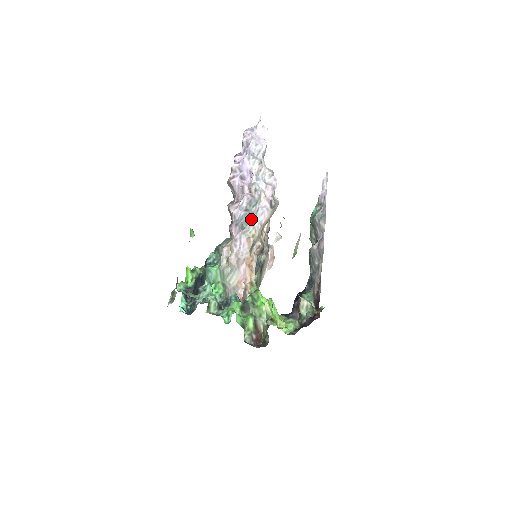
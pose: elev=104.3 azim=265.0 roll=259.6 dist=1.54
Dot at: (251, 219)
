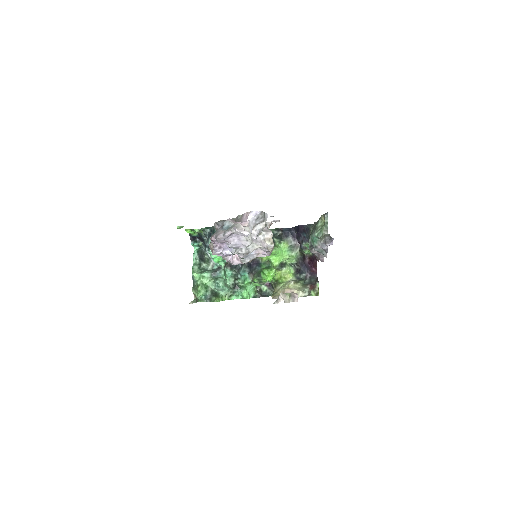
Dot at: occluded
